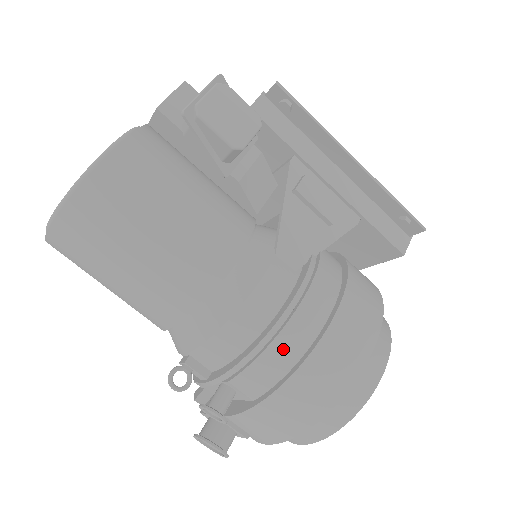
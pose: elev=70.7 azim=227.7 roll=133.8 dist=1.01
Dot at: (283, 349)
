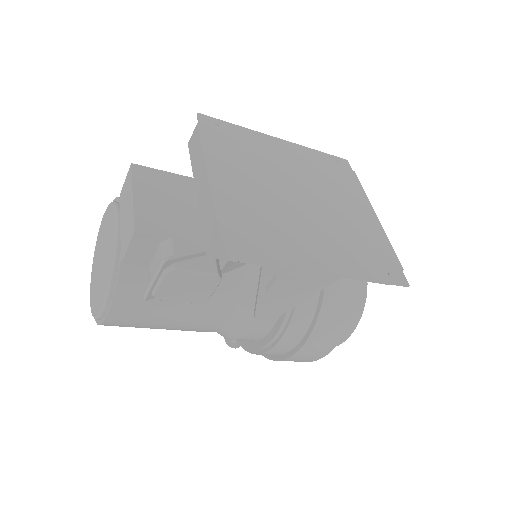
Dot at: occluded
